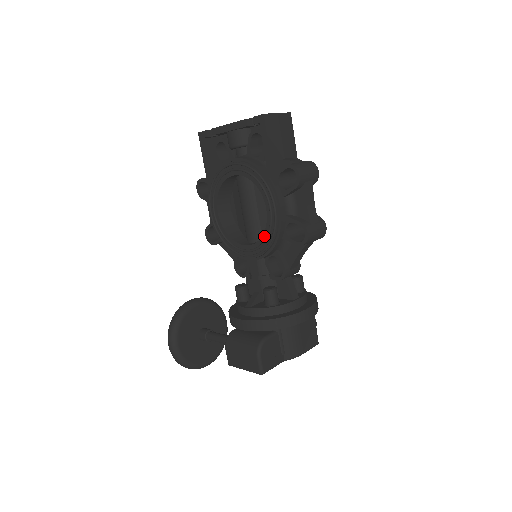
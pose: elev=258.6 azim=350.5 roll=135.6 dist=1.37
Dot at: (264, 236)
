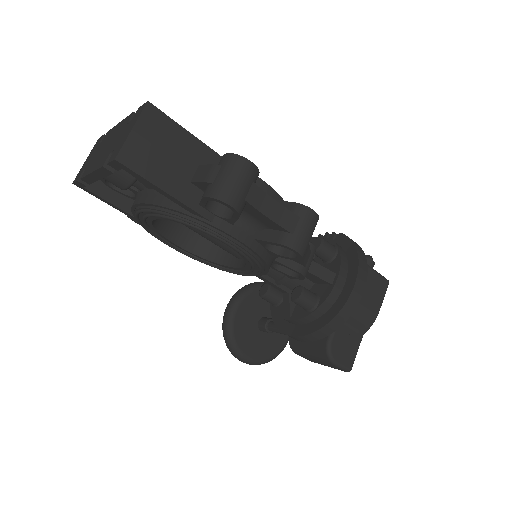
Dot at: (247, 263)
